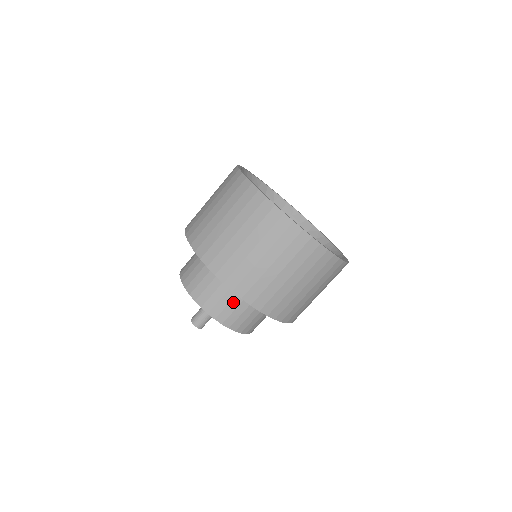
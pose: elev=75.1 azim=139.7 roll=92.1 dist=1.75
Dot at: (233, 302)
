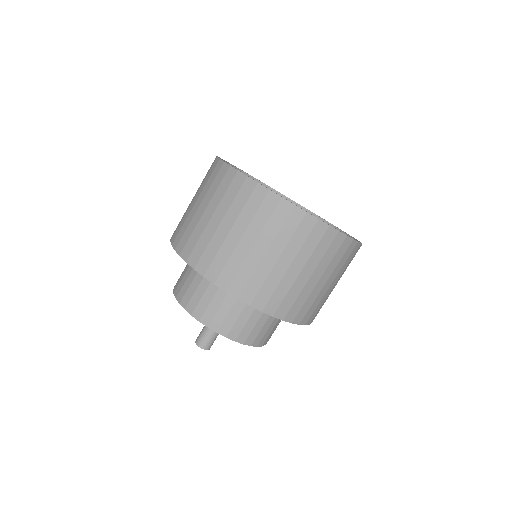
Dot at: (225, 304)
